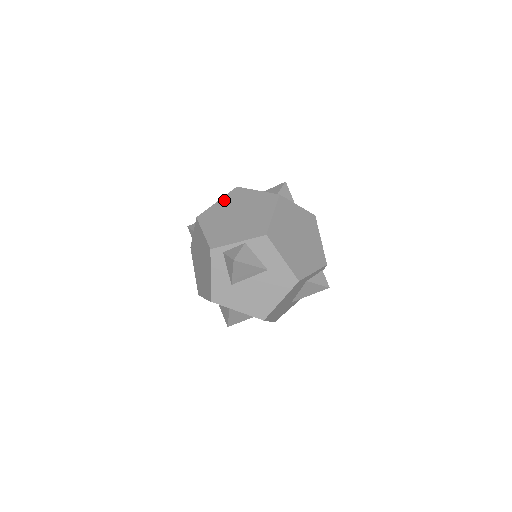
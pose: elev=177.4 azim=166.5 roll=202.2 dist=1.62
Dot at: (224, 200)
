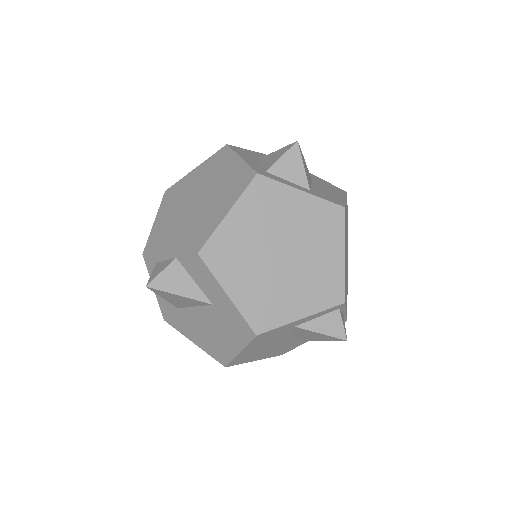
Dot at: (201, 167)
